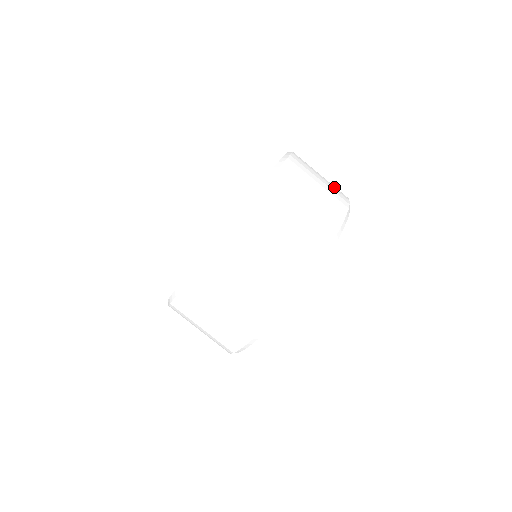
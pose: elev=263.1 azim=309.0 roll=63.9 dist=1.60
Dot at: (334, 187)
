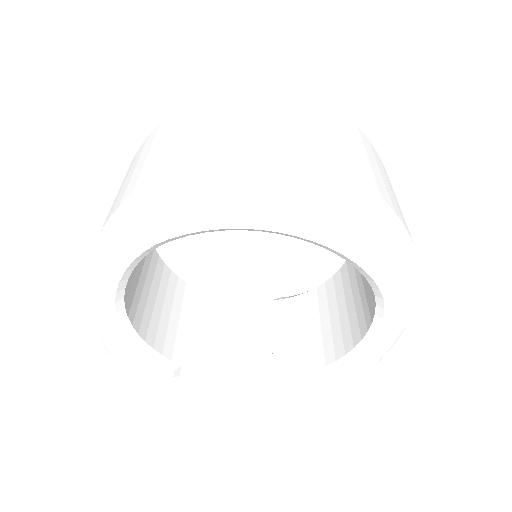
Dot at: occluded
